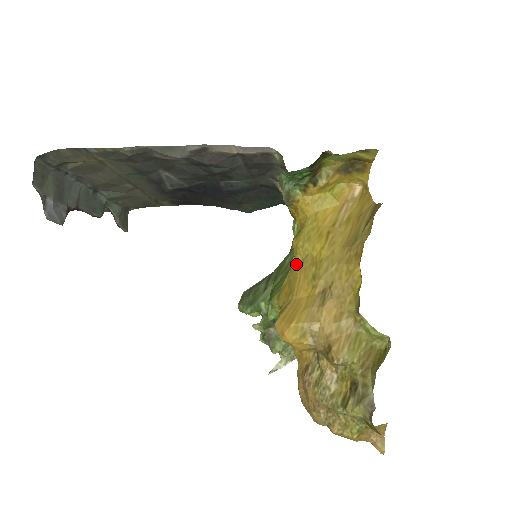
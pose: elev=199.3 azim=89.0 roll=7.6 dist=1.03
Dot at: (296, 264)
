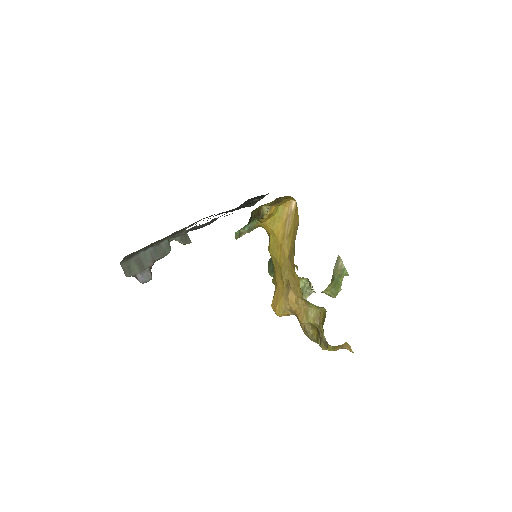
Dot at: (273, 264)
